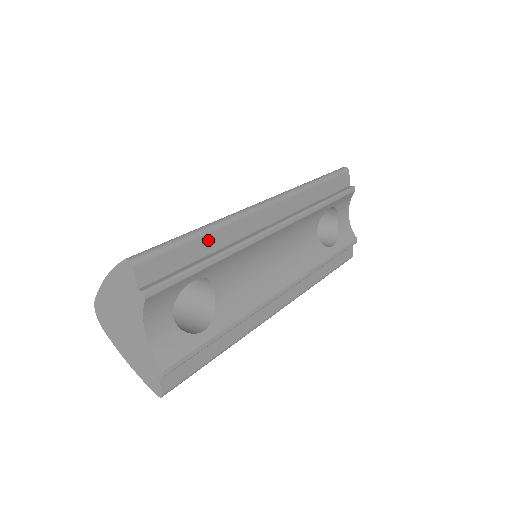
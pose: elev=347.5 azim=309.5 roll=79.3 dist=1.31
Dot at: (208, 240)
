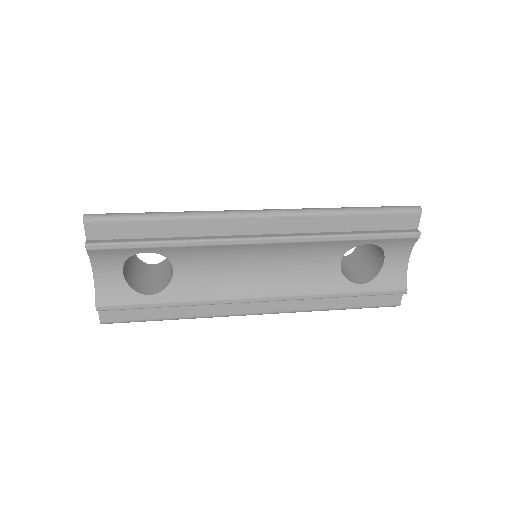
Dot at: (170, 225)
